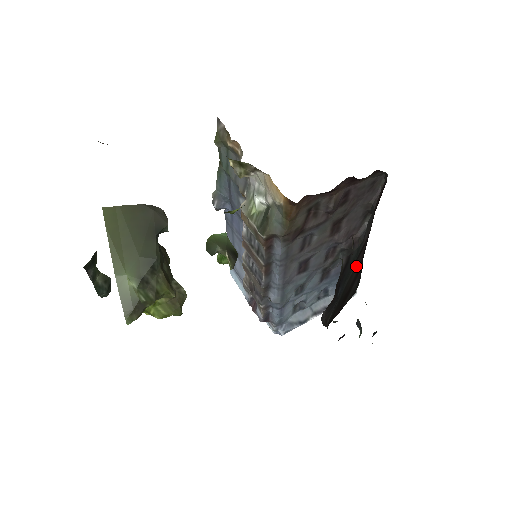
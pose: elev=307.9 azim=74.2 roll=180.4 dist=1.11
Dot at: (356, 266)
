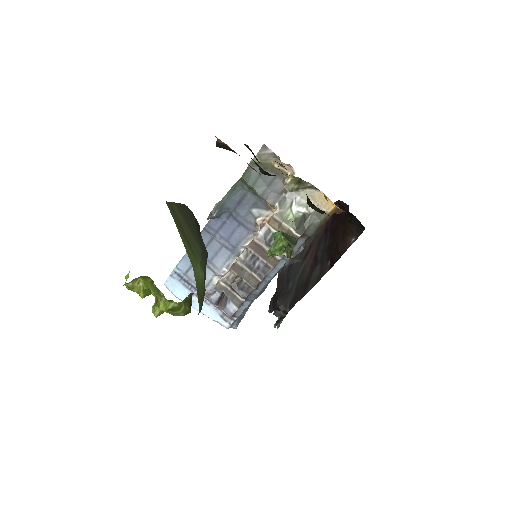
Dot at: (306, 264)
